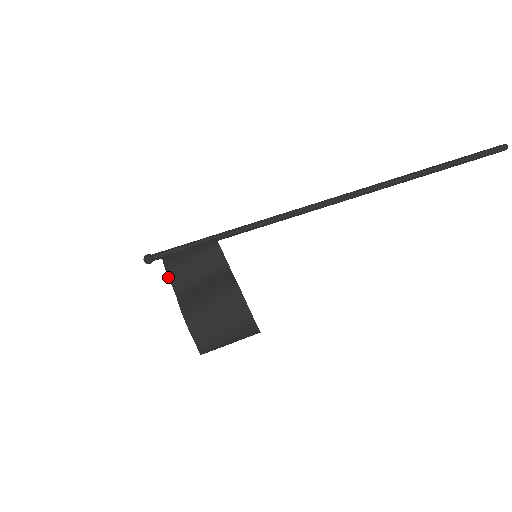
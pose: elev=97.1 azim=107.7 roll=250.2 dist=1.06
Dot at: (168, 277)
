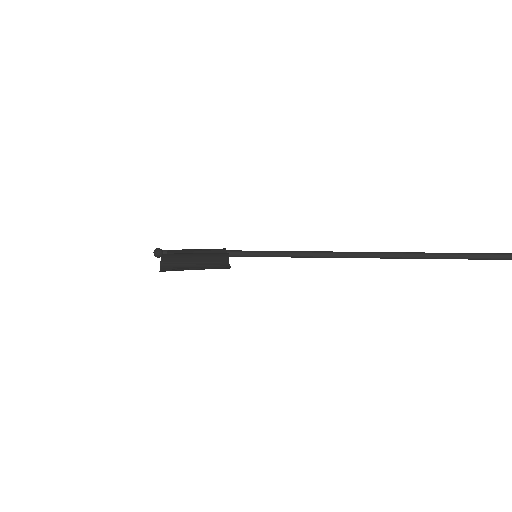
Dot at: (167, 251)
